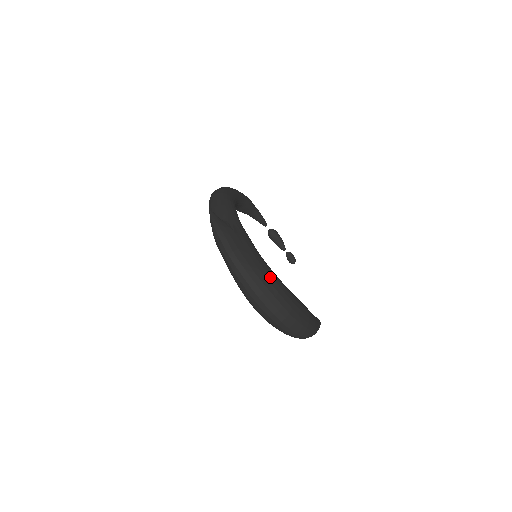
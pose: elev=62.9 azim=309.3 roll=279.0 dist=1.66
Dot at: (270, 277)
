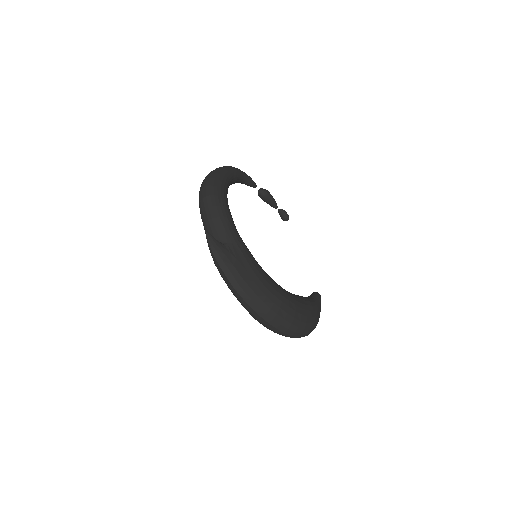
Dot at: (278, 299)
